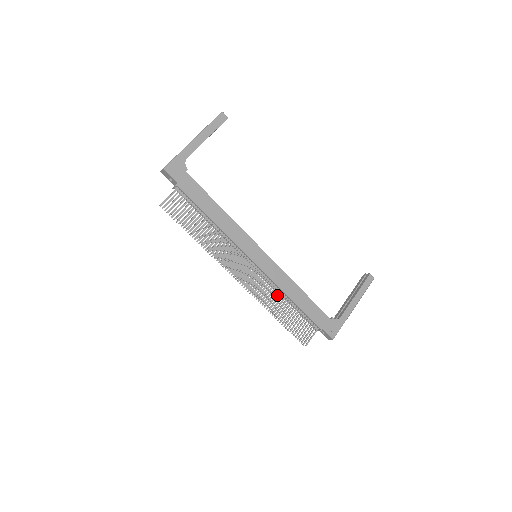
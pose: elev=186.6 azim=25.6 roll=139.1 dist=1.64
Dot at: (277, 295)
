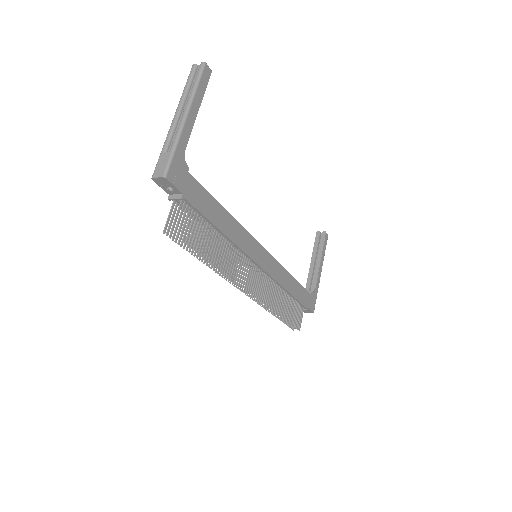
Dot at: occluded
